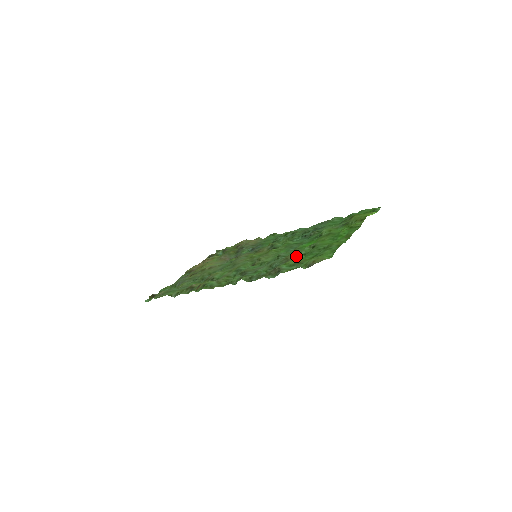
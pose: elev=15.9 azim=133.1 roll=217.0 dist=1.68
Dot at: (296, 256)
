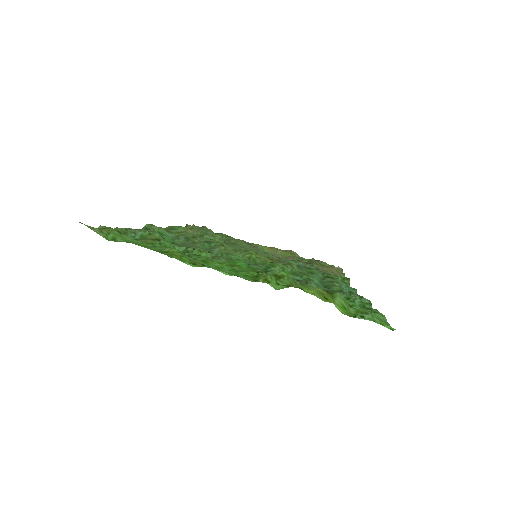
Dot at: occluded
